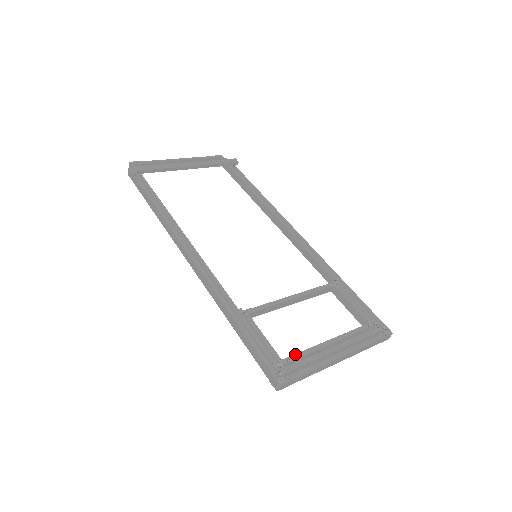
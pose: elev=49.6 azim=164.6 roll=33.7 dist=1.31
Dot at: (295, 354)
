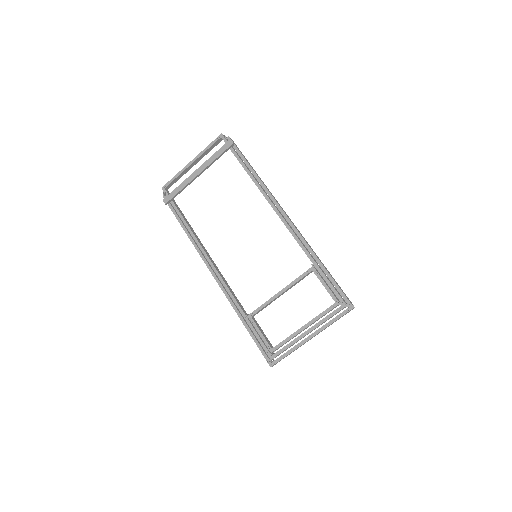
Dot at: (280, 343)
